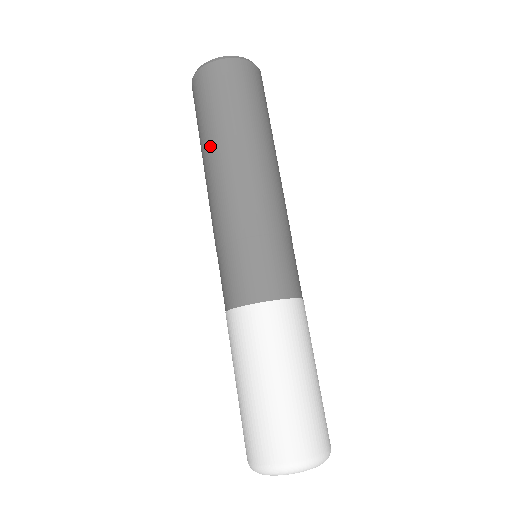
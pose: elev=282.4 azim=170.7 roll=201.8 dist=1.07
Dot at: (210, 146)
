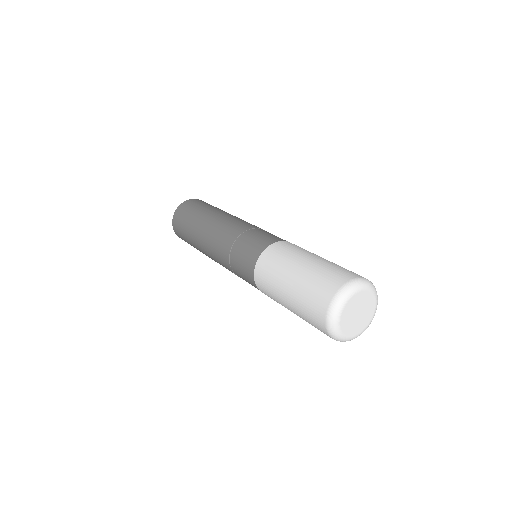
Dot at: (196, 243)
